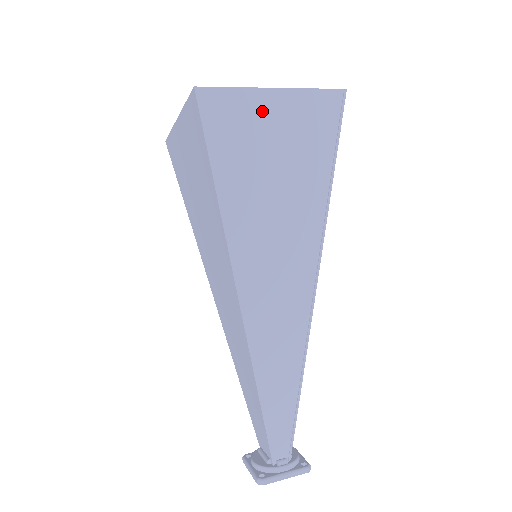
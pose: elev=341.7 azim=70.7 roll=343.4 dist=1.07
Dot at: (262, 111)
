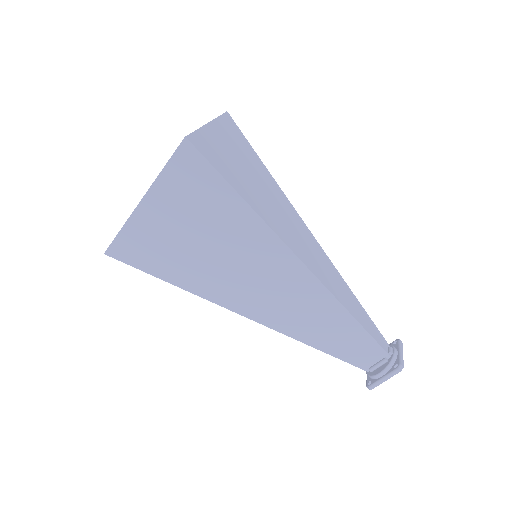
Dot at: (215, 139)
